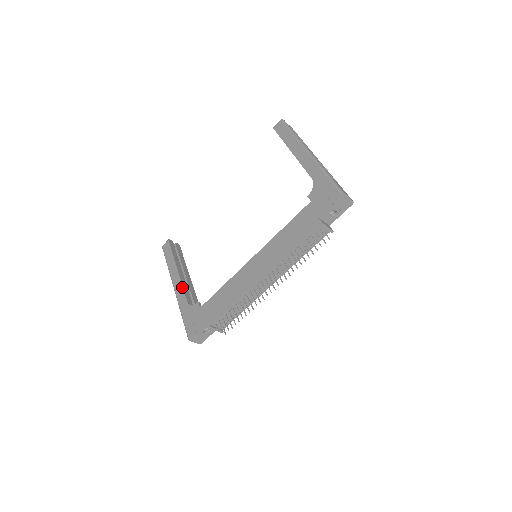
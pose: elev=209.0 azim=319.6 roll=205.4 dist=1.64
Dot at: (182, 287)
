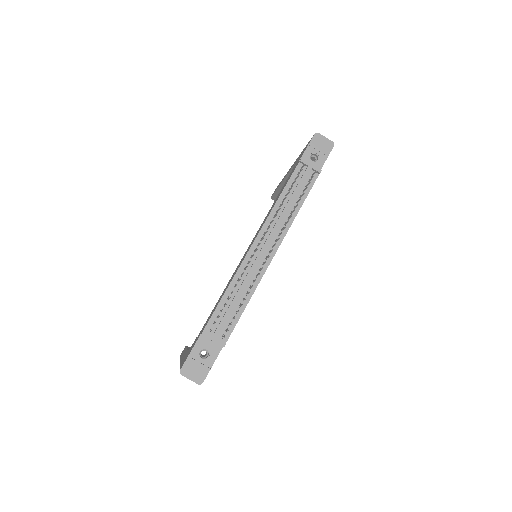
Dot at: occluded
